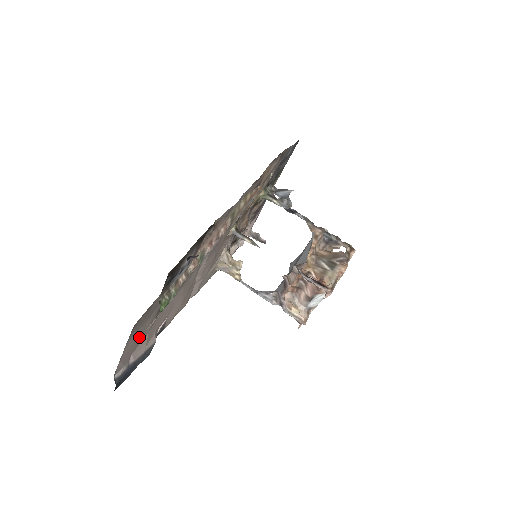
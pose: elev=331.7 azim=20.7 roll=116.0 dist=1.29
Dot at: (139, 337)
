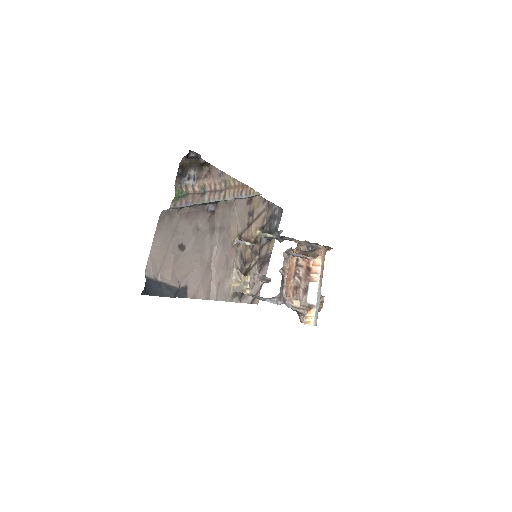
Dot at: (164, 253)
